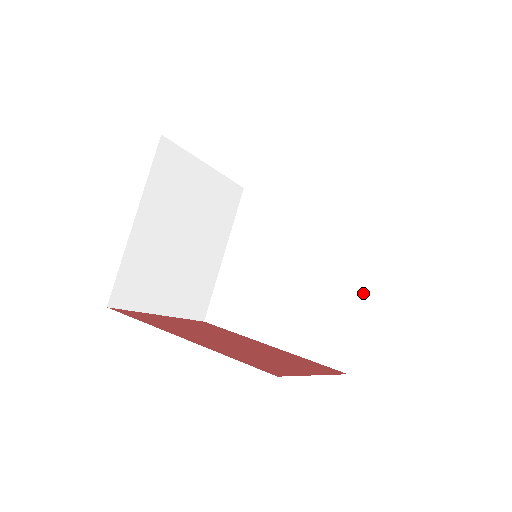
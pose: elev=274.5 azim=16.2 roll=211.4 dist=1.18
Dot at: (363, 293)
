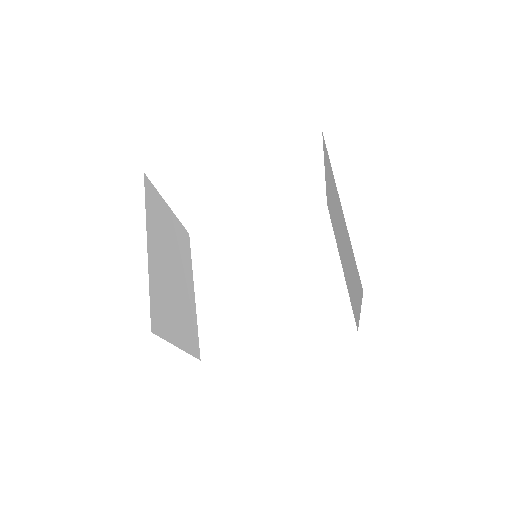
Dot at: (337, 268)
